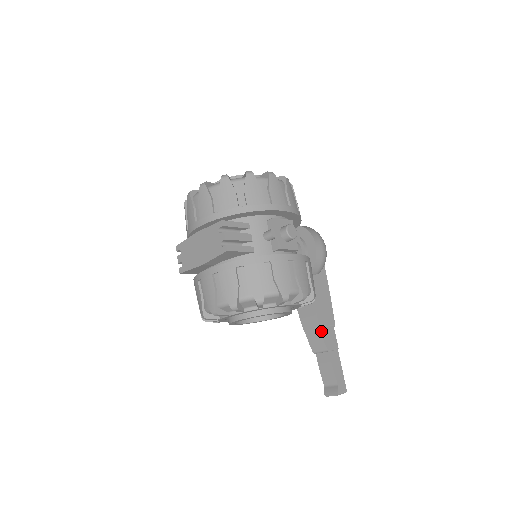
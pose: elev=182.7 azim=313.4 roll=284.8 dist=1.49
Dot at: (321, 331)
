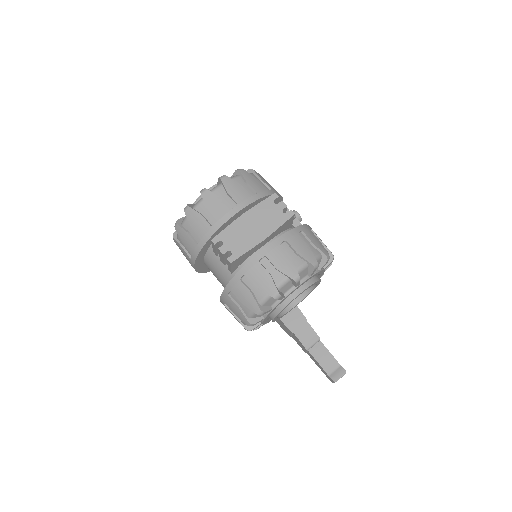
Dot at: (309, 324)
